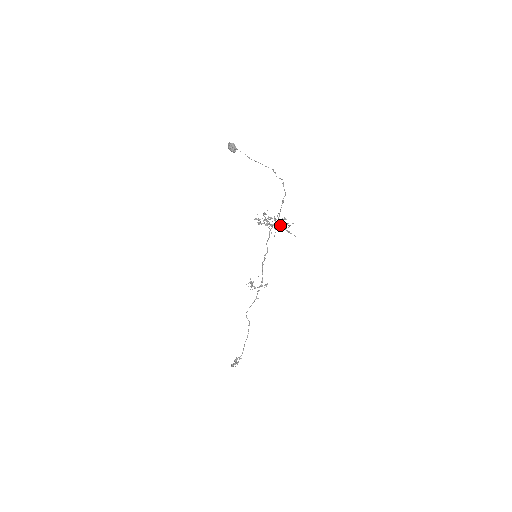
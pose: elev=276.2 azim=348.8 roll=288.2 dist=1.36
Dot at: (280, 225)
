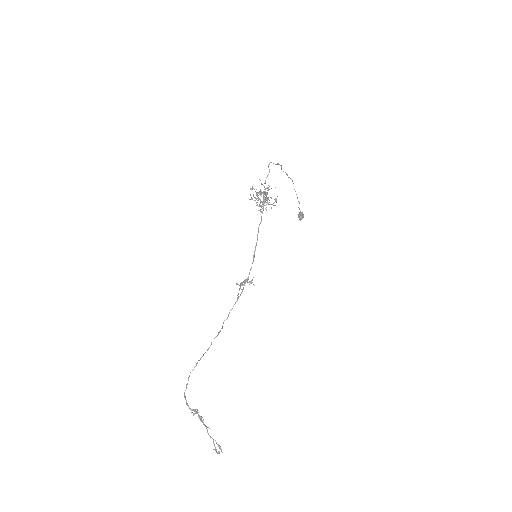
Dot at: (268, 199)
